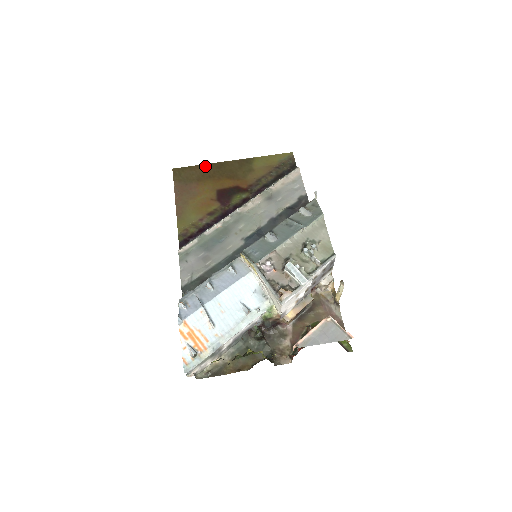
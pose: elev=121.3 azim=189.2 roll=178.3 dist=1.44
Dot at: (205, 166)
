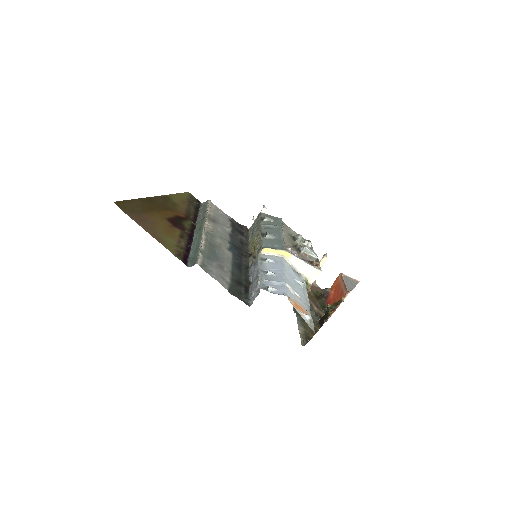
Dot at: (139, 200)
